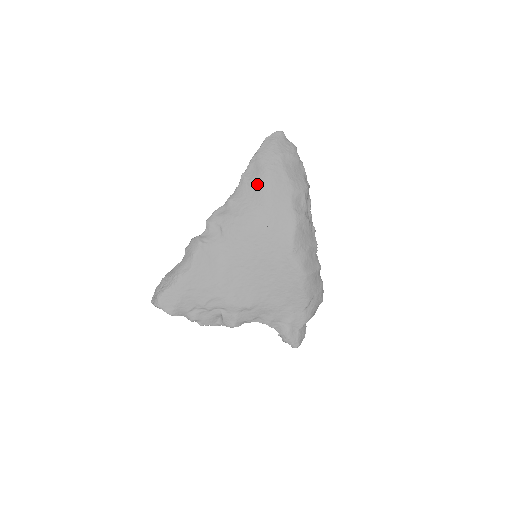
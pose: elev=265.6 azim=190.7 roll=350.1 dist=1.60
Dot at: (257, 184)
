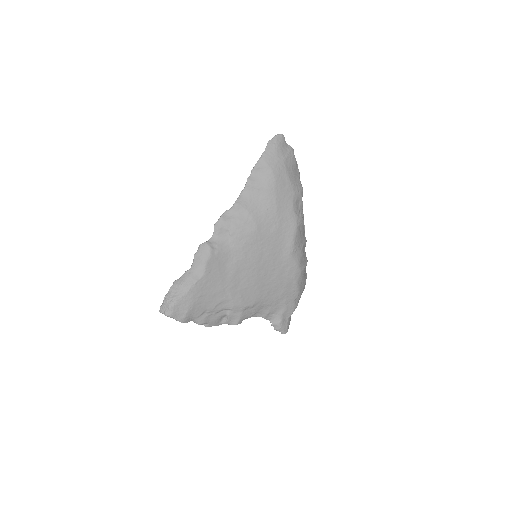
Dot at: (264, 189)
